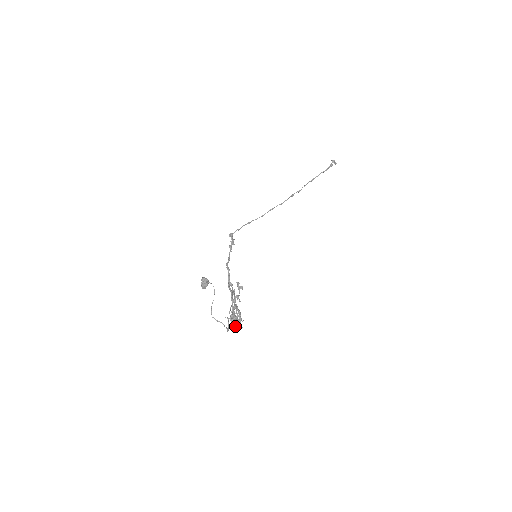
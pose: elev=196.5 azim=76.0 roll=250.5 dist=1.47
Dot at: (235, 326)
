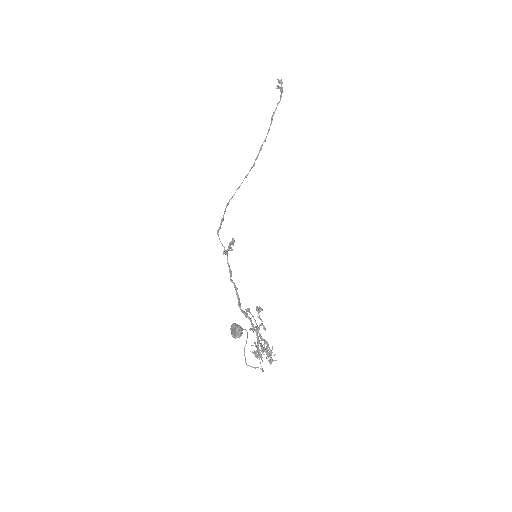
Dot at: (261, 358)
